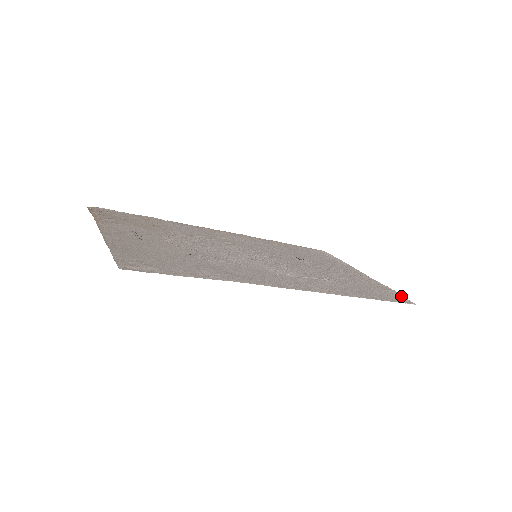
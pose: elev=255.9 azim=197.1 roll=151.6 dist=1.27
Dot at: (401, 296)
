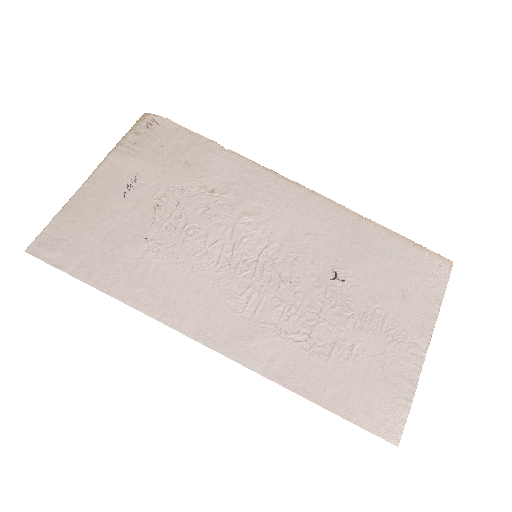
Dot at: (400, 419)
